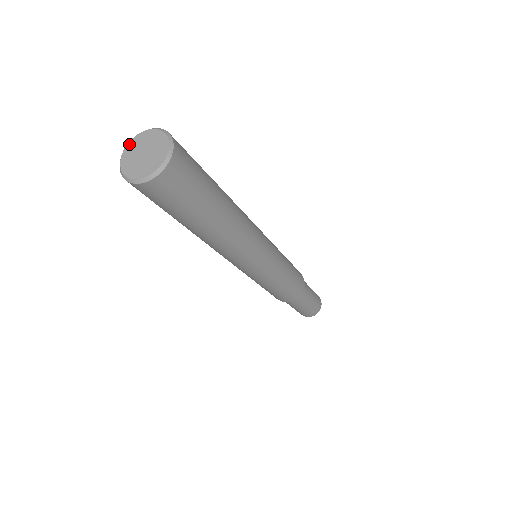
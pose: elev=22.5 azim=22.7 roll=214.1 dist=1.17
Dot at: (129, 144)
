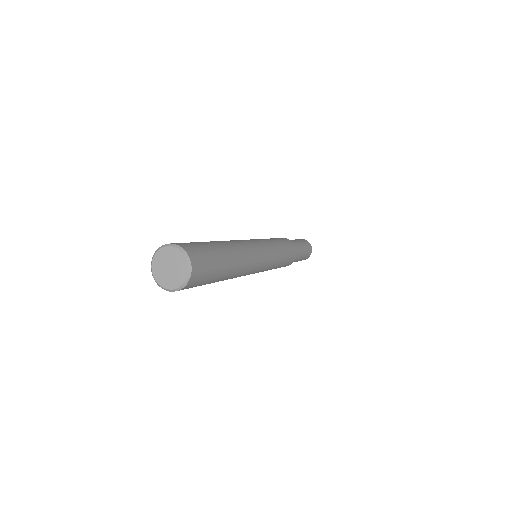
Dot at: (161, 250)
